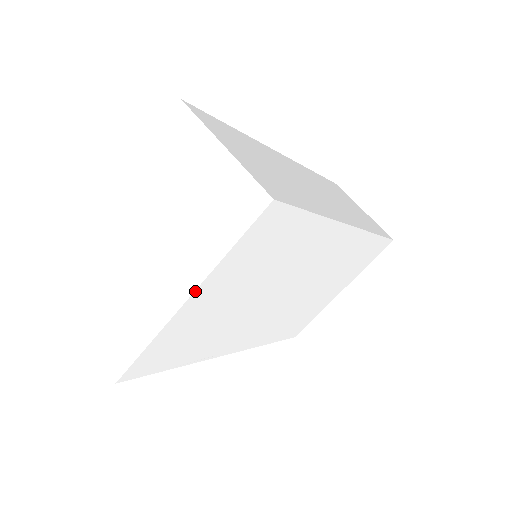
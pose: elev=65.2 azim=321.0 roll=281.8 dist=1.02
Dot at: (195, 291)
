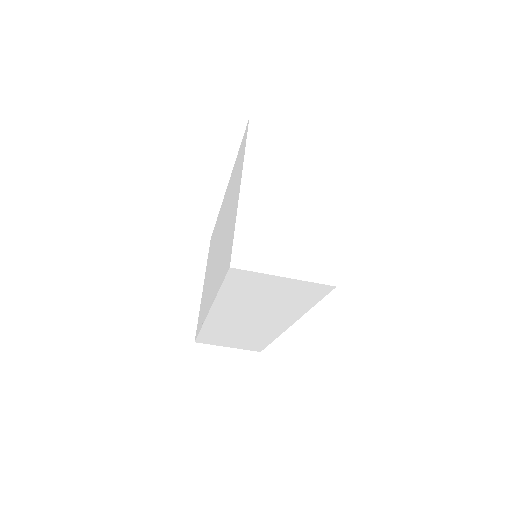
Dot at: occluded
